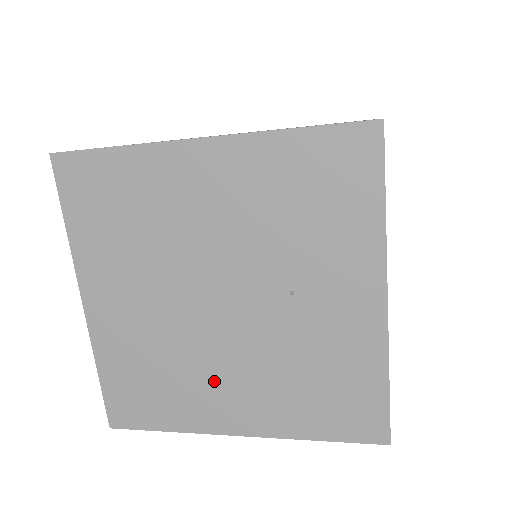
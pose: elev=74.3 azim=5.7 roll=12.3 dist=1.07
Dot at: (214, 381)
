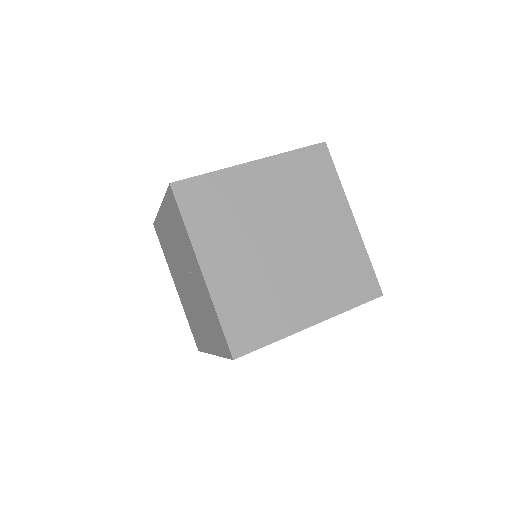
Dot at: (200, 323)
